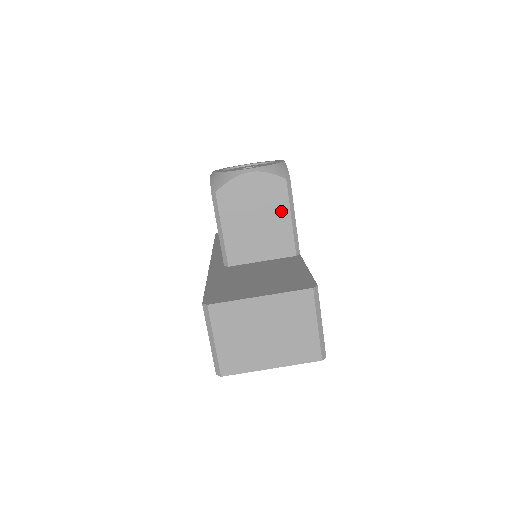
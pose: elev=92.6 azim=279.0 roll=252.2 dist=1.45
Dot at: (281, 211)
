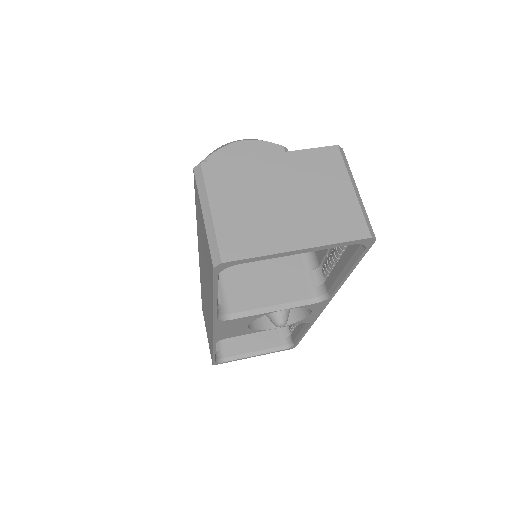
Dot at: occluded
